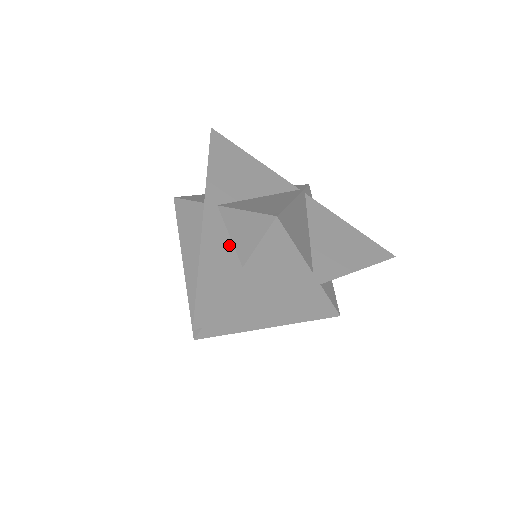
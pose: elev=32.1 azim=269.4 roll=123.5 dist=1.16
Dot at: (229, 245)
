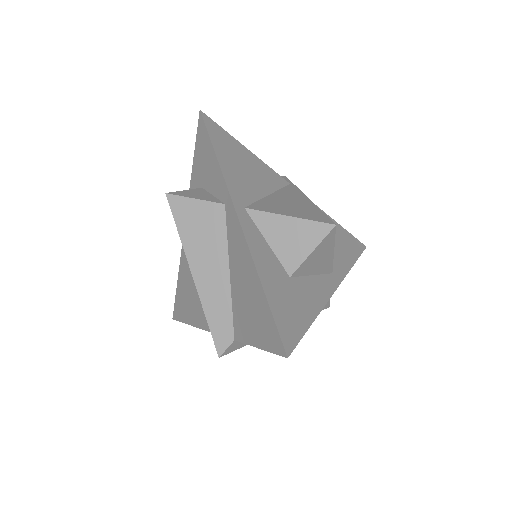
Dot at: (271, 254)
